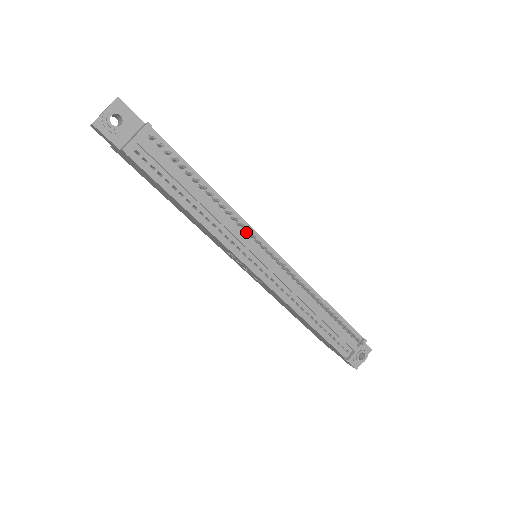
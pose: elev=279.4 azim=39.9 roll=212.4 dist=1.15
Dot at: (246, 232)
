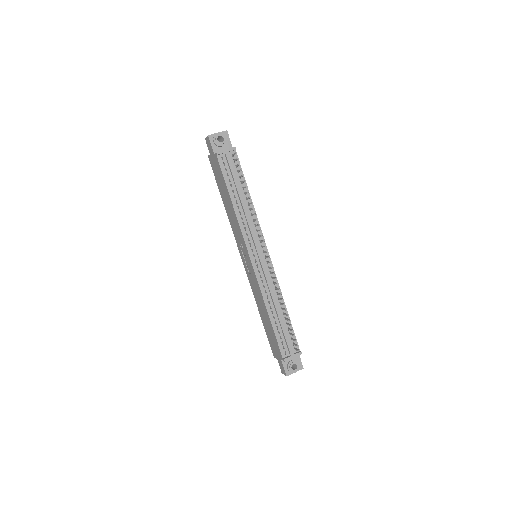
Dot at: (257, 233)
